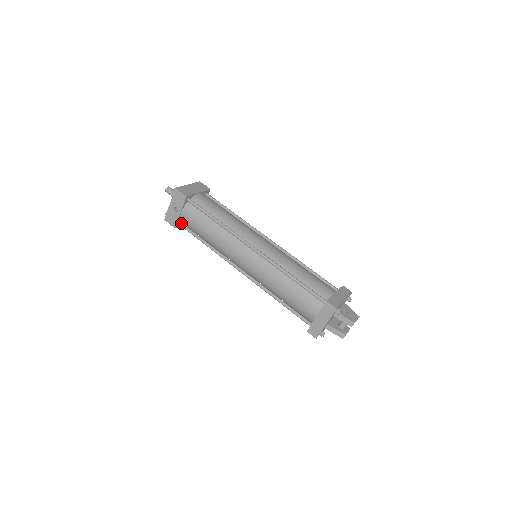
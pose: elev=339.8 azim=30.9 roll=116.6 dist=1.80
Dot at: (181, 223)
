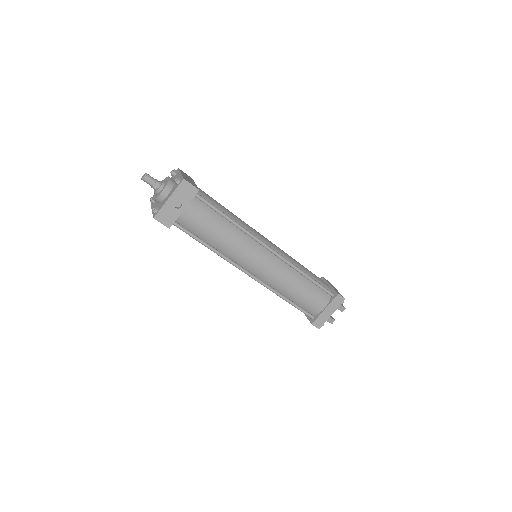
Dot at: (176, 222)
